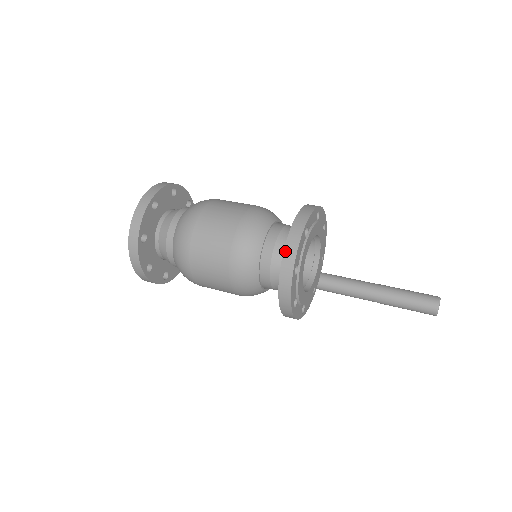
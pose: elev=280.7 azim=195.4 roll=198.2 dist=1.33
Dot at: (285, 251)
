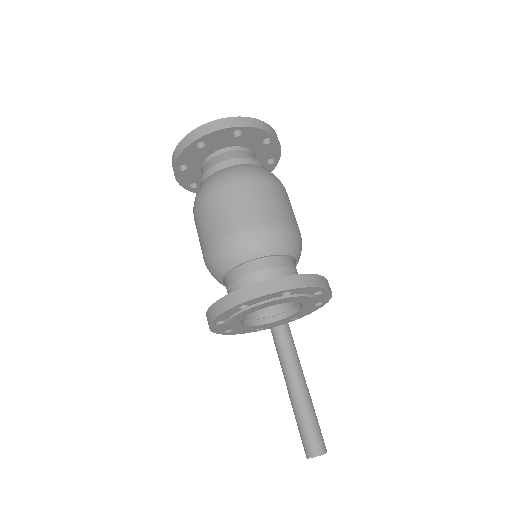
Dot at: (253, 285)
